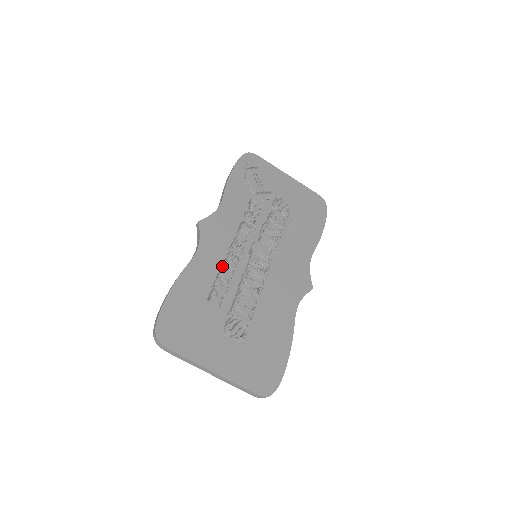
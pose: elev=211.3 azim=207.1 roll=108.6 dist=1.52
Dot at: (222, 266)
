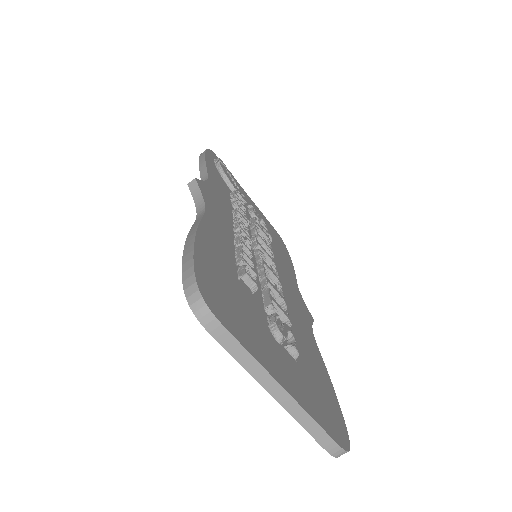
Dot at: (240, 242)
